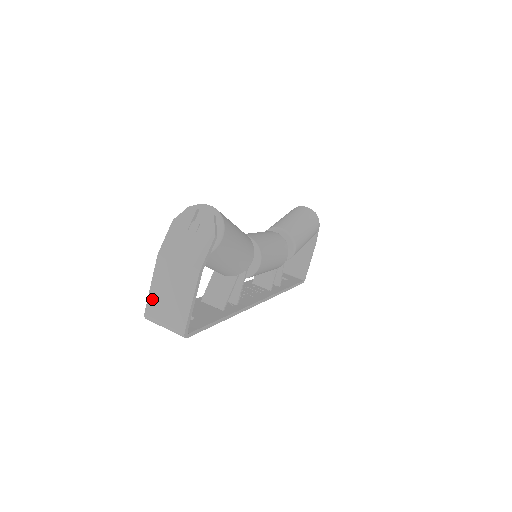
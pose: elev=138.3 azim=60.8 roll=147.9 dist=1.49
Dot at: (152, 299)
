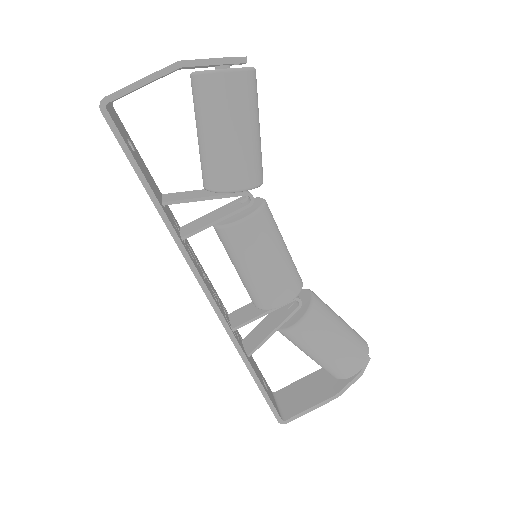
Dot at: occluded
